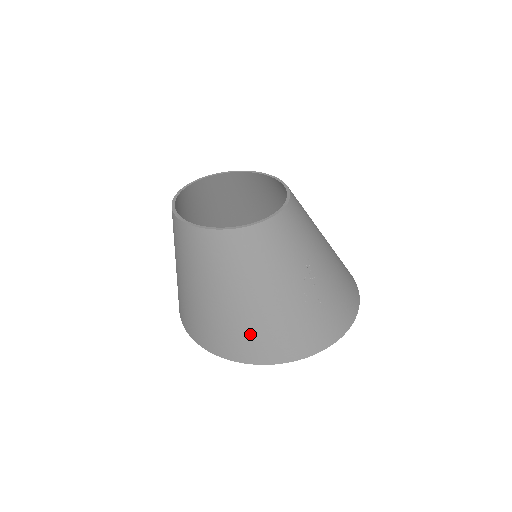
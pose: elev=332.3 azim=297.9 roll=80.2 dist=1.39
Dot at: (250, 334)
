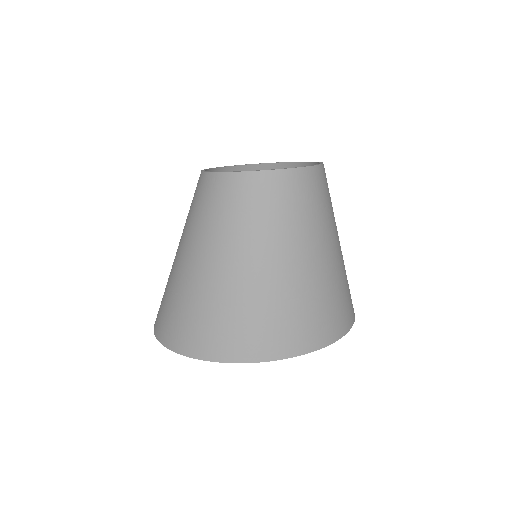
Dot at: (324, 301)
